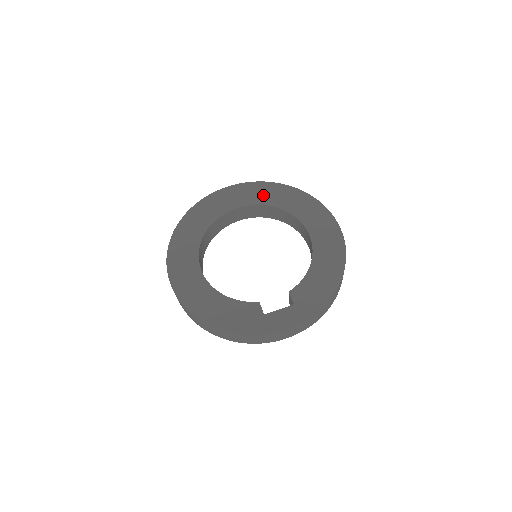
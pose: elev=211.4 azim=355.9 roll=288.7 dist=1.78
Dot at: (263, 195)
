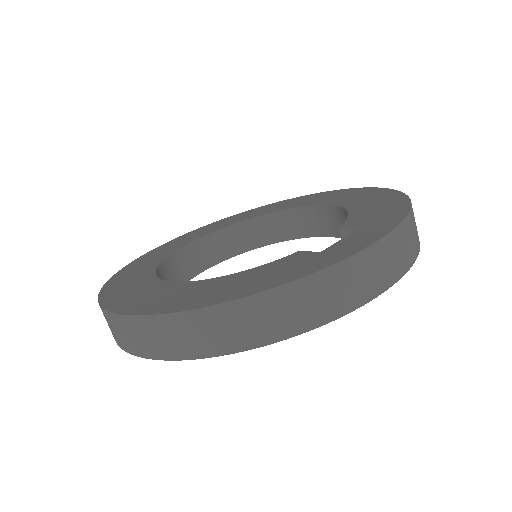
Dot at: (228, 222)
